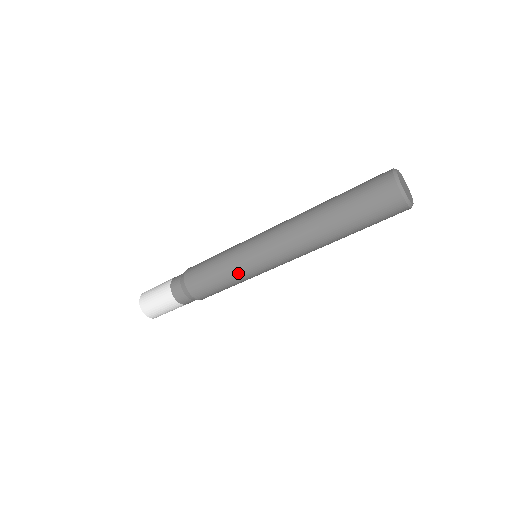
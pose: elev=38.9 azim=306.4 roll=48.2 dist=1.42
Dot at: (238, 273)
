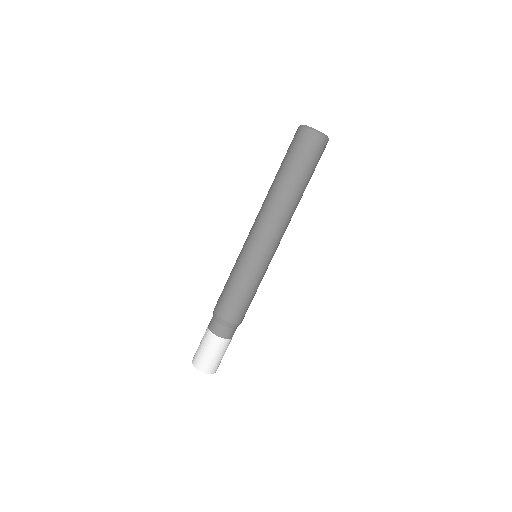
Dot at: (237, 265)
